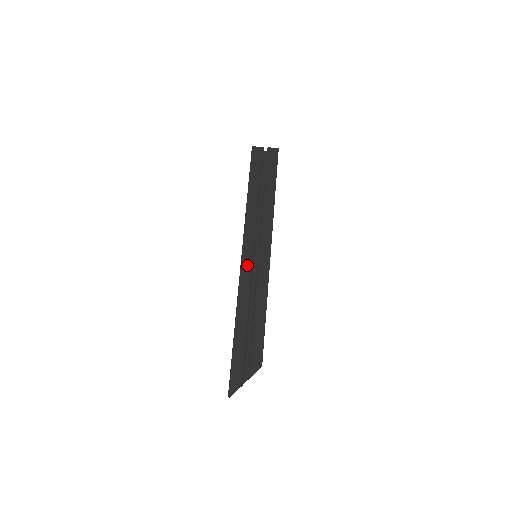
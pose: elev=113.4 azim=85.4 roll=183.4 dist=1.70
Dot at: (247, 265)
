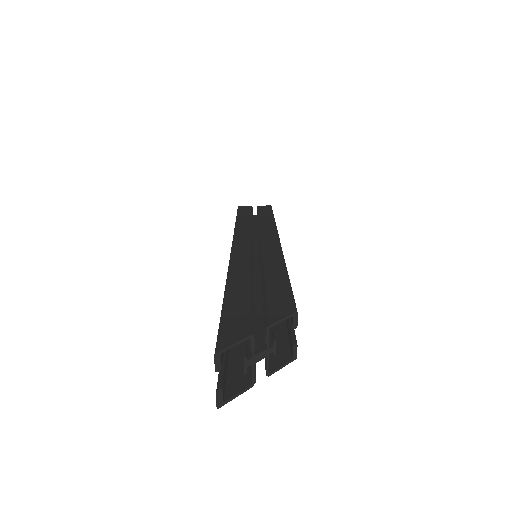
Dot at: (242, 246)
